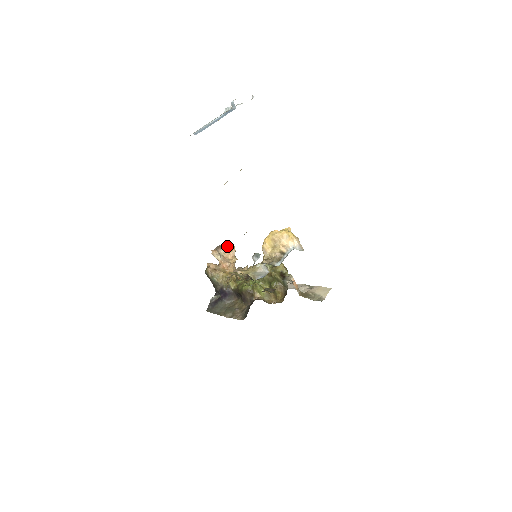
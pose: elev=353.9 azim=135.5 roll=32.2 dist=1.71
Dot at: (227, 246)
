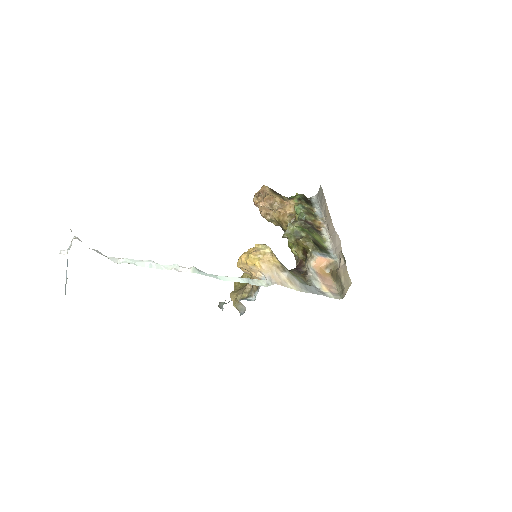
Dot at: (264, 192)
